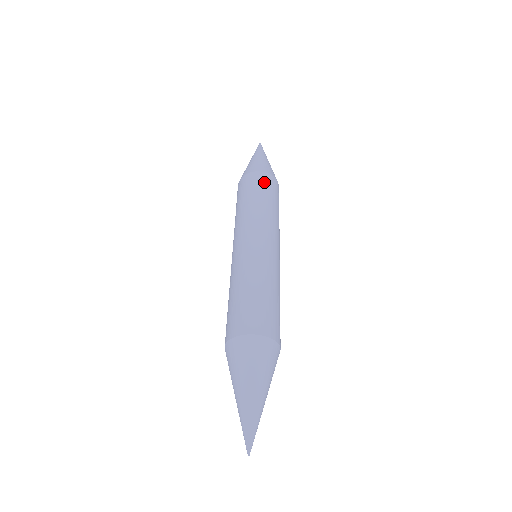
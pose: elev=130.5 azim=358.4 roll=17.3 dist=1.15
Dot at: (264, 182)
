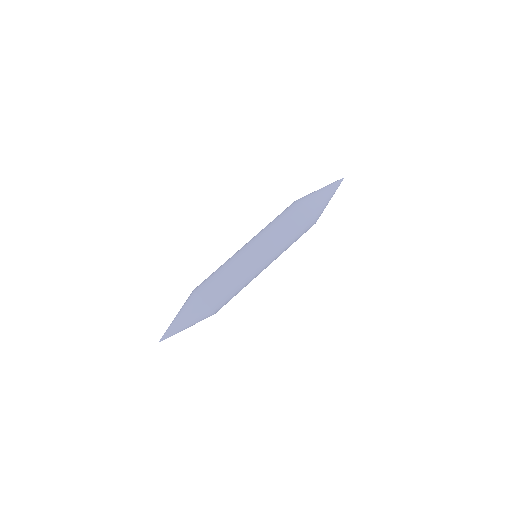
Dot at: (299, 215)
